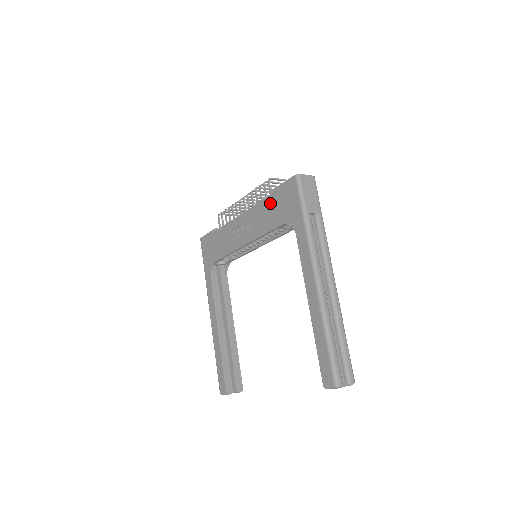
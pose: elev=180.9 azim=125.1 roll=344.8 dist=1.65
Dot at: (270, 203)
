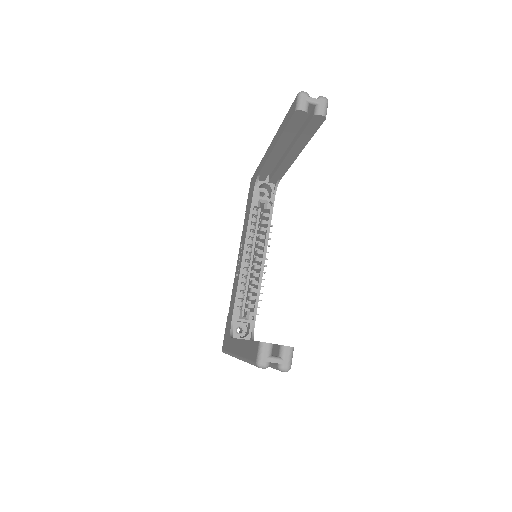
Dot at: (246, 212)
